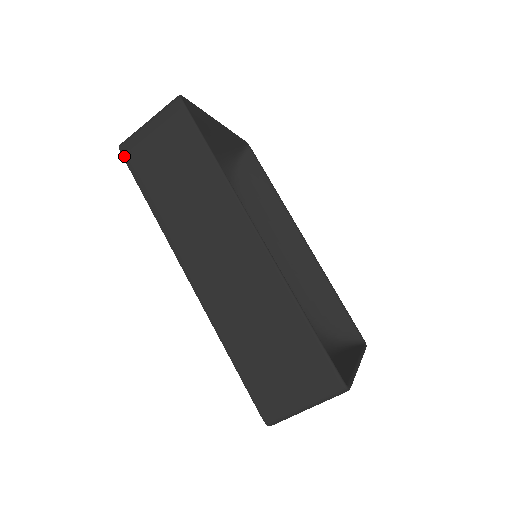
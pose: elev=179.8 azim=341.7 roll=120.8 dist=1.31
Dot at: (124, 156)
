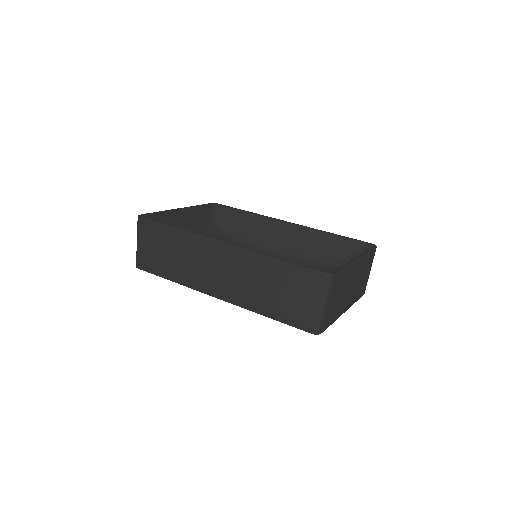
Dot at: (141, 269)
